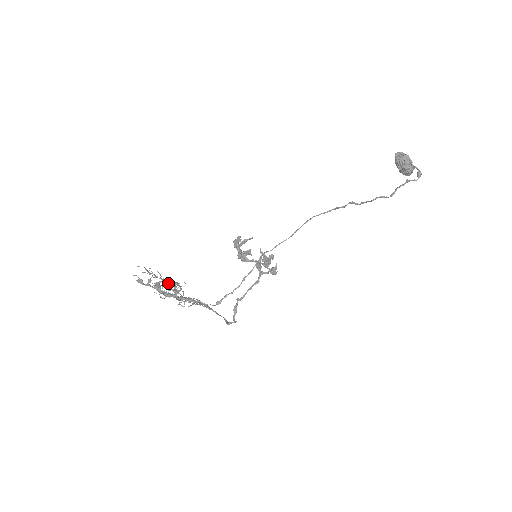
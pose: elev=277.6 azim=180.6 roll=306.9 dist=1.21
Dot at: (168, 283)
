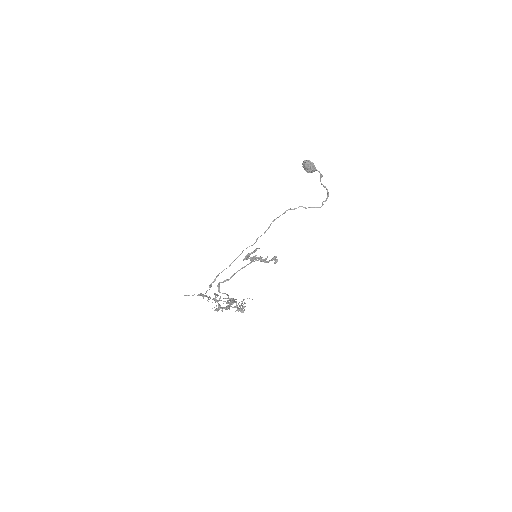
Dot at: occluded
